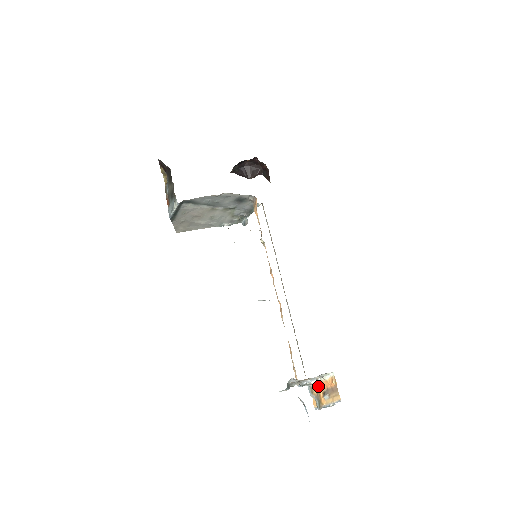
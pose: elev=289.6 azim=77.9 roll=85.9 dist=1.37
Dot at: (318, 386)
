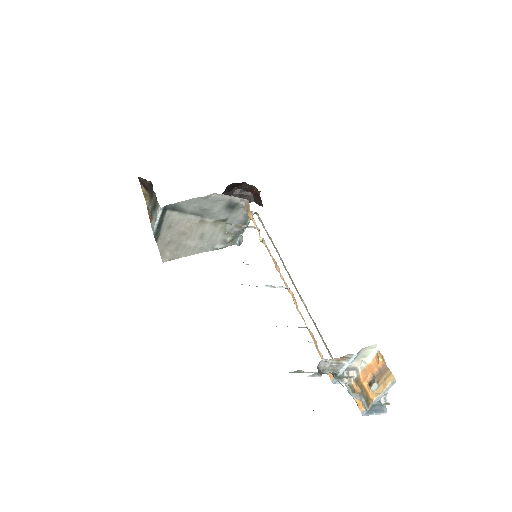
Dot at: (360, 378)
